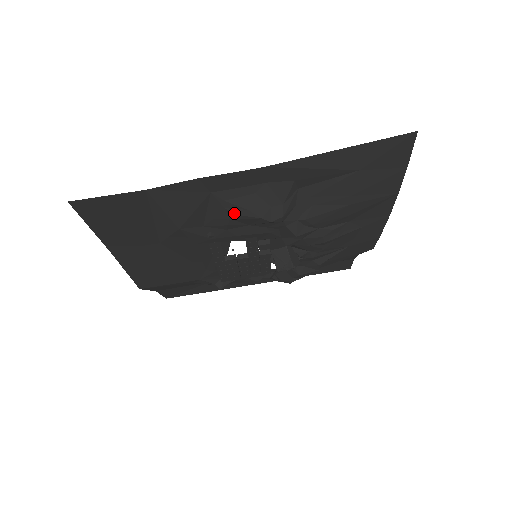
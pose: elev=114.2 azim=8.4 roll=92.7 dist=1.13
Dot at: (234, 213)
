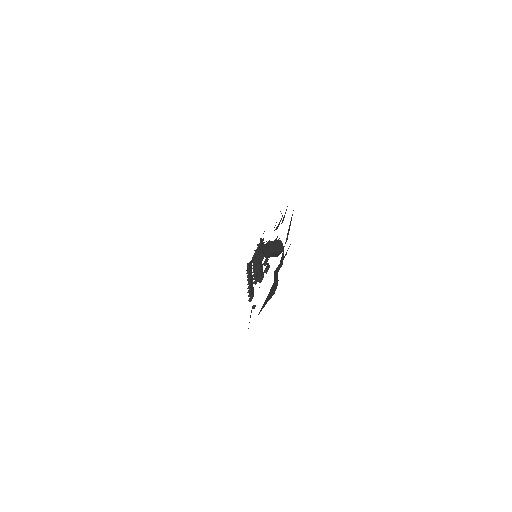
Dot at: occluded
